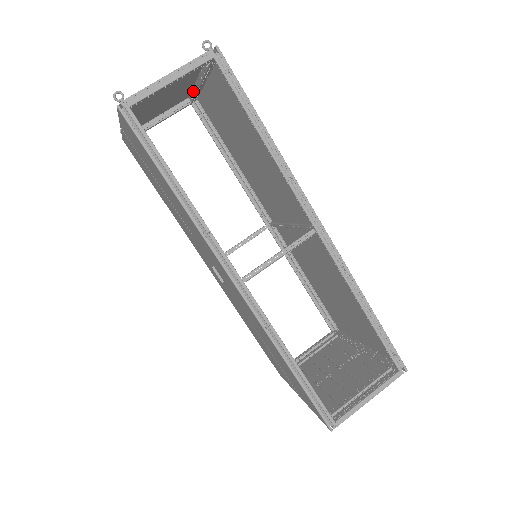
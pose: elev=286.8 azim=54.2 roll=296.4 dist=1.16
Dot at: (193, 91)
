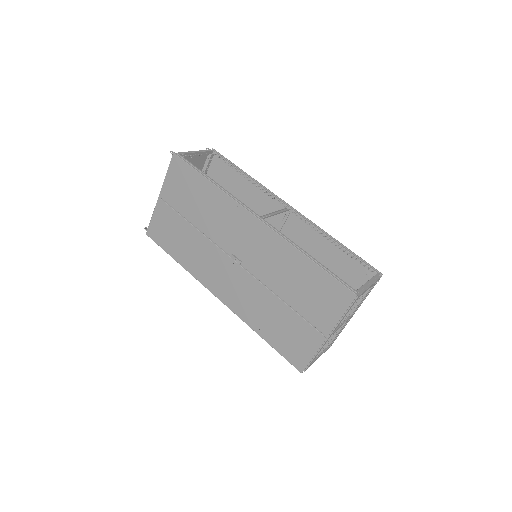
Dot at: occluded
